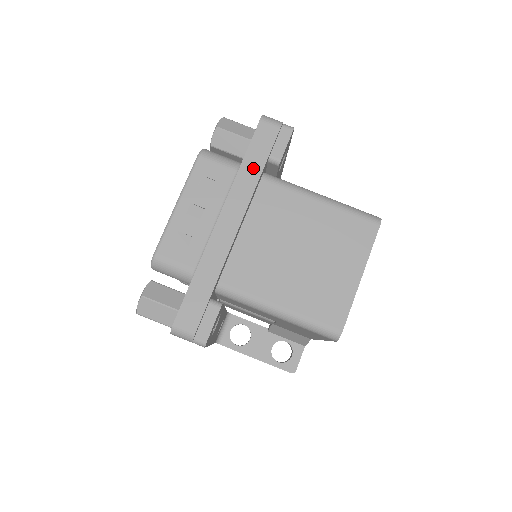
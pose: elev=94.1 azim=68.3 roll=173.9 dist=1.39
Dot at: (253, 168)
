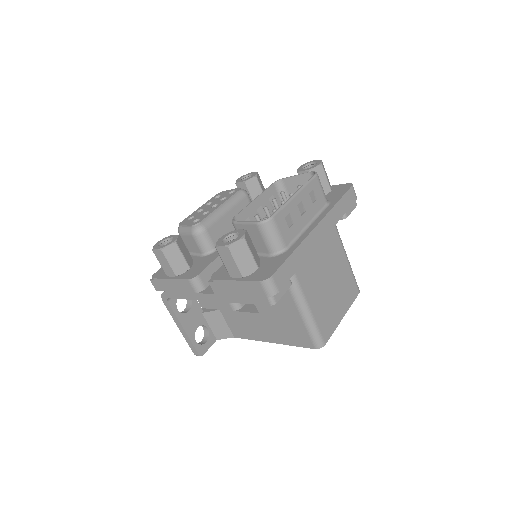
Dot at: (340, 211)
